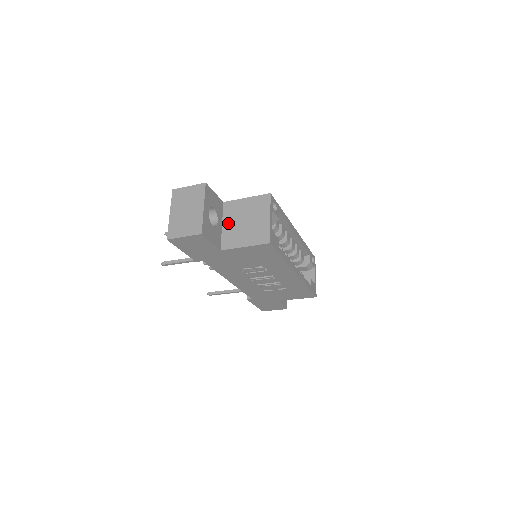
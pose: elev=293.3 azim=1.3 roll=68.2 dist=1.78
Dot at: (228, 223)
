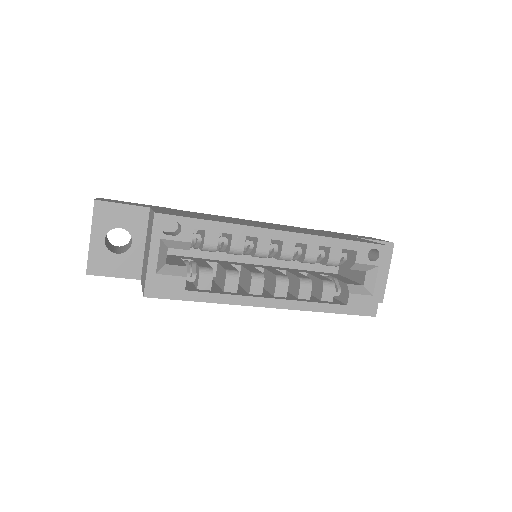
Dot at: (146, 243)
